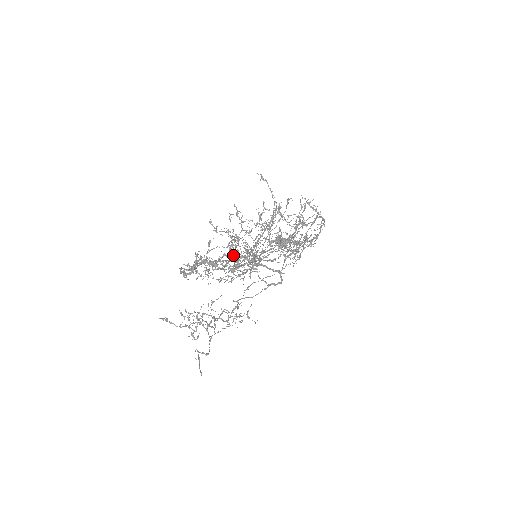
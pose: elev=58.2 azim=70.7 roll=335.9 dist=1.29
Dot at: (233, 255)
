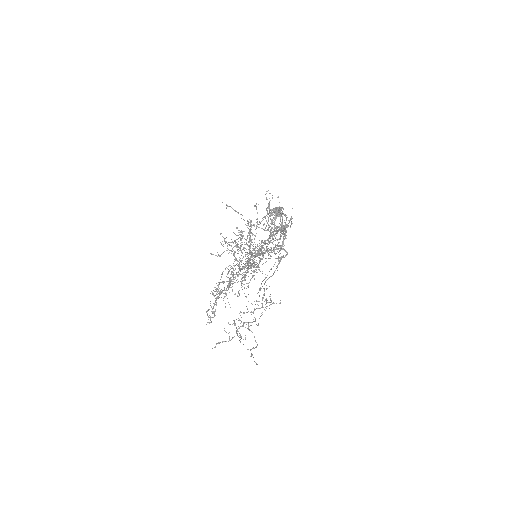
Dot at: occluded
